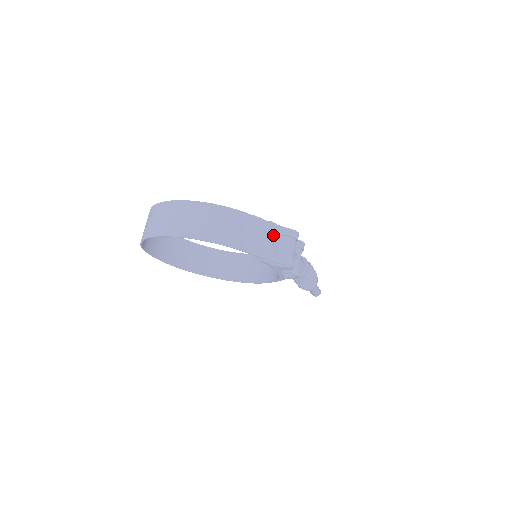
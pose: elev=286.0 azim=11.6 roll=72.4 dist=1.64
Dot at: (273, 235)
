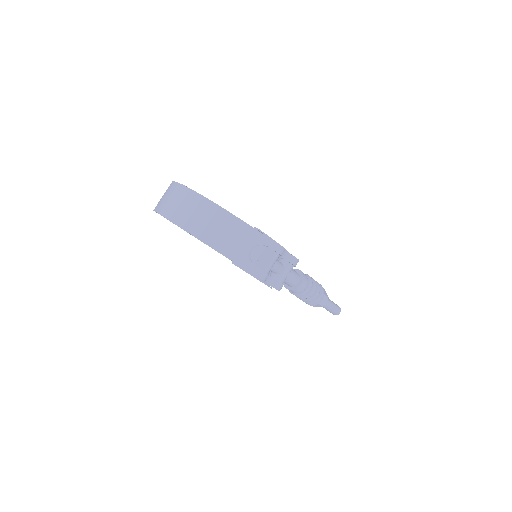
Dot at: (253, 242)
